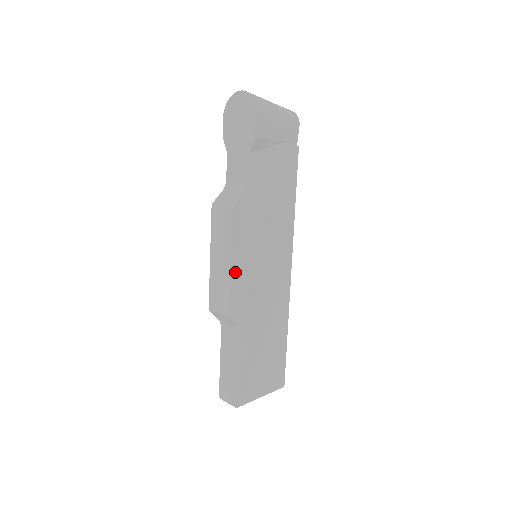
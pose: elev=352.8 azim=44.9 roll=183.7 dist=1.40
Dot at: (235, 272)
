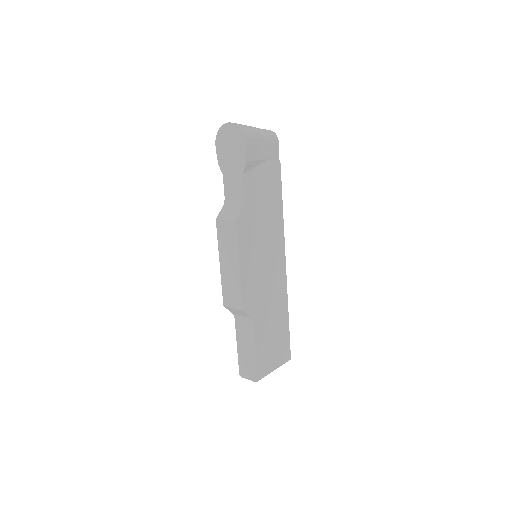
Dot at: (243, 273)
